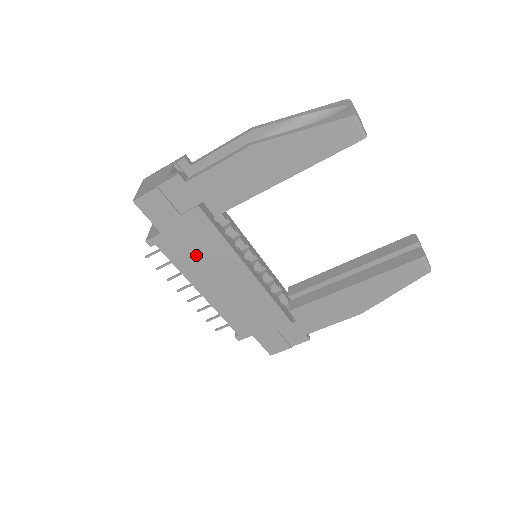
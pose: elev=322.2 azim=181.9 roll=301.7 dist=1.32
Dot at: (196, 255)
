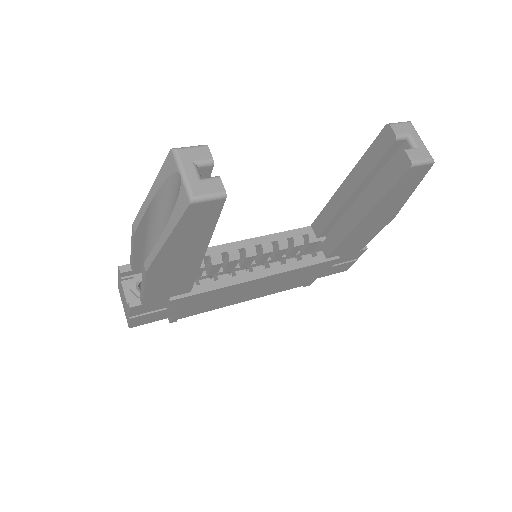
Dot at: (211, 302)
